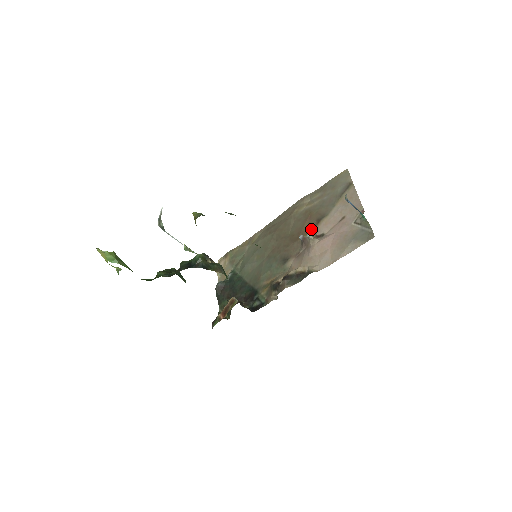
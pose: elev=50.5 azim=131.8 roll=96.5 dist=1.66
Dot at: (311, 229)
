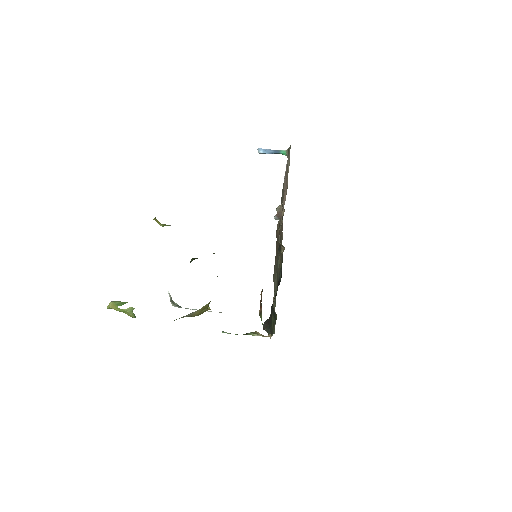
Dot at: occluded
